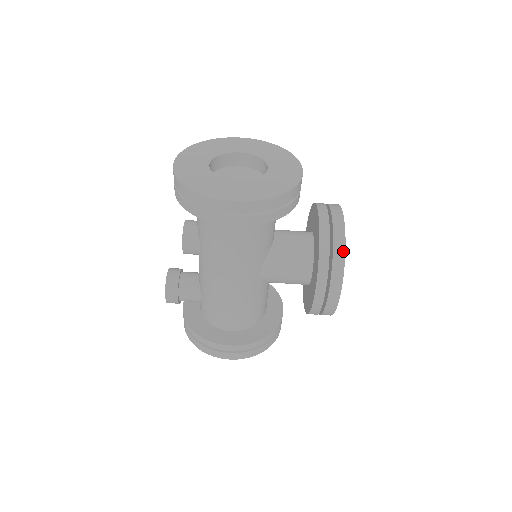
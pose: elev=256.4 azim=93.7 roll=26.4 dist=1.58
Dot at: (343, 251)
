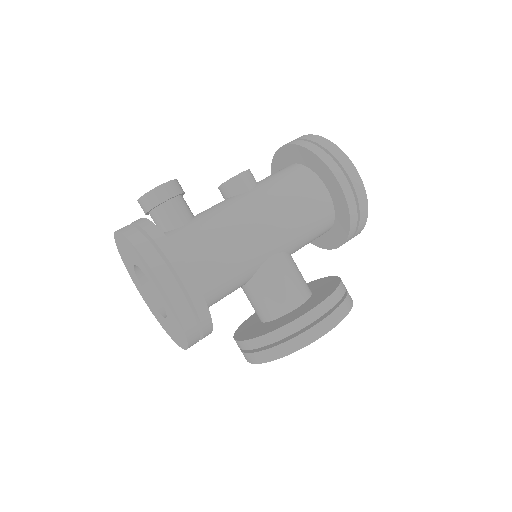
Dot at: (352, 302)
